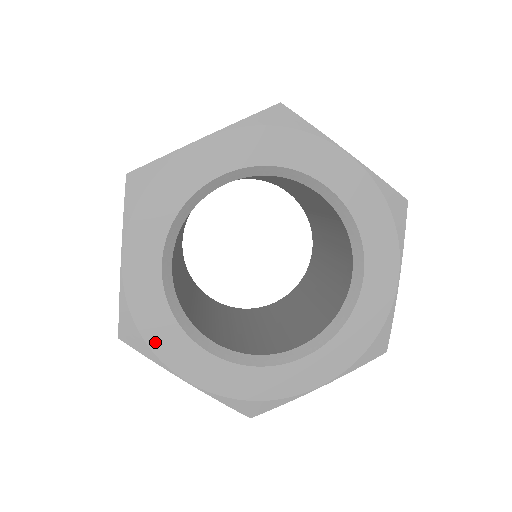
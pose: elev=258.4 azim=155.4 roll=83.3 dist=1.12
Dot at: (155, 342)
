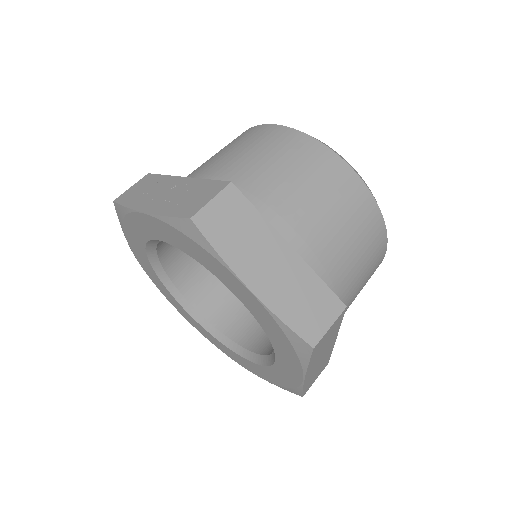
Dot at: (161, 290)
